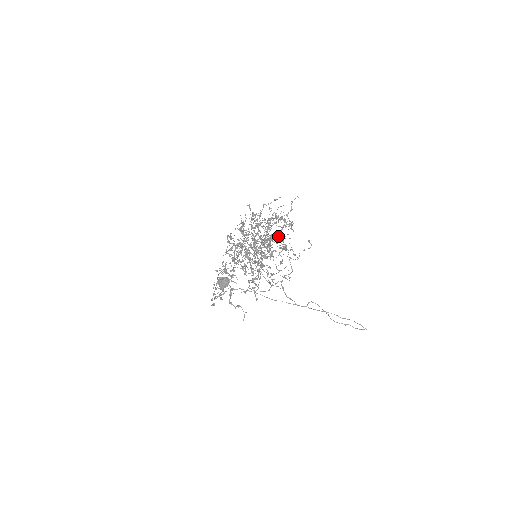
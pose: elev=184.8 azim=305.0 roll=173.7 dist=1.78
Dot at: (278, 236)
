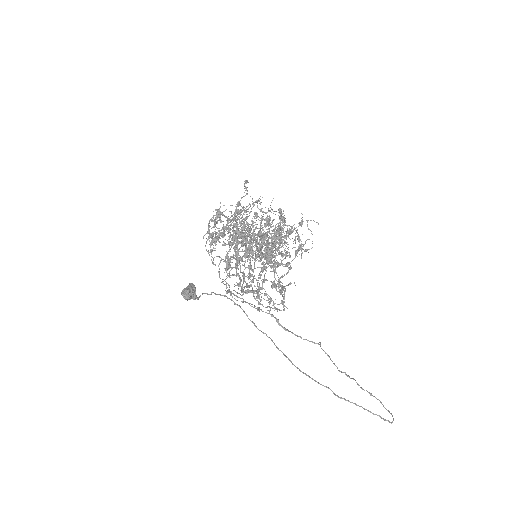
Dot at: (274, 242)
